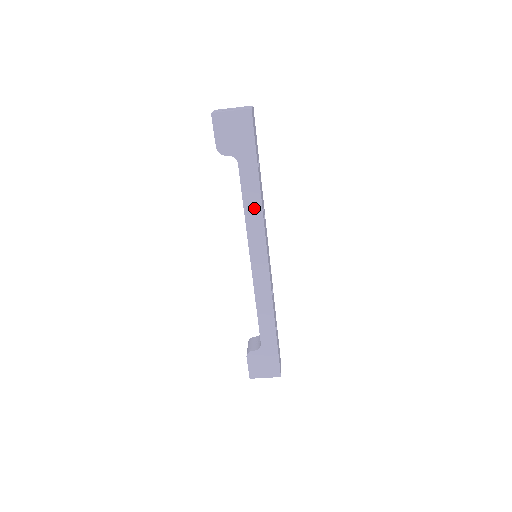
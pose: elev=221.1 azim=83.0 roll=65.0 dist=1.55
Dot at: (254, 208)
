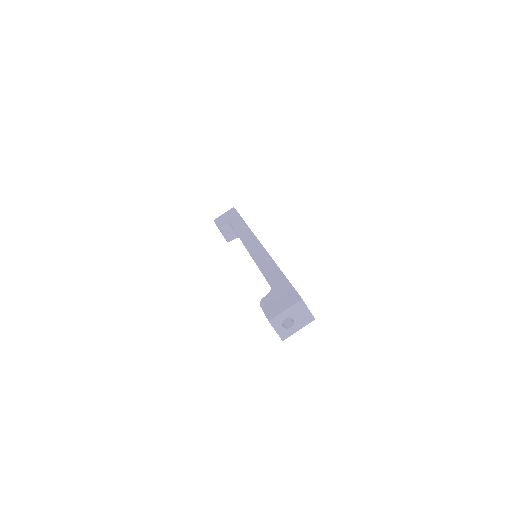
Dot at: (243, 230)
